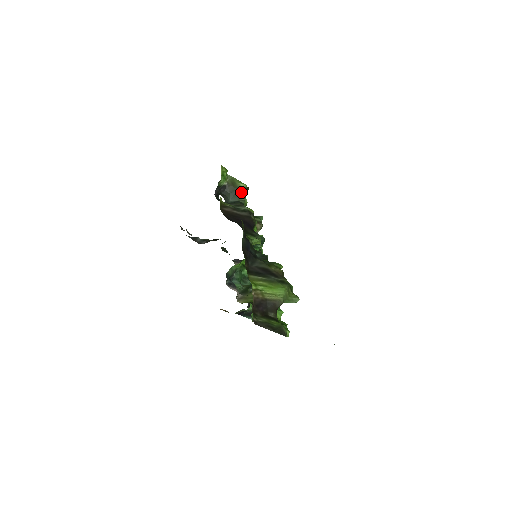
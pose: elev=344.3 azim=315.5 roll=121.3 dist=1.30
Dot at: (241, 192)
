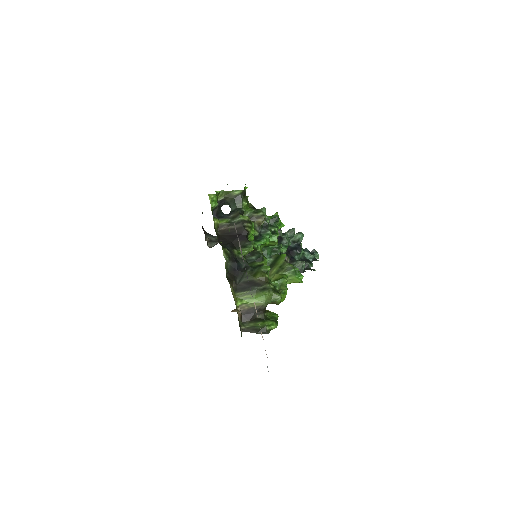
Dot at: (238, 199)
